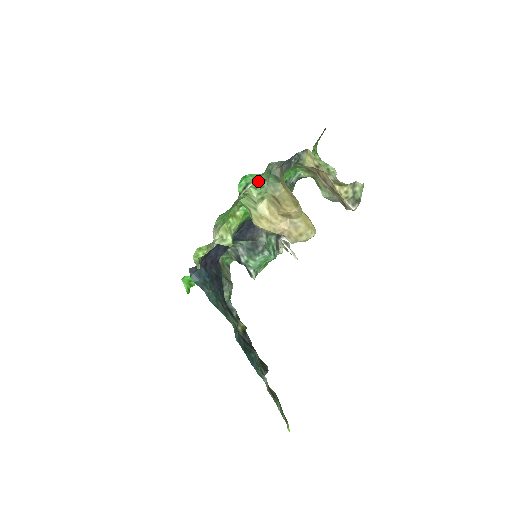
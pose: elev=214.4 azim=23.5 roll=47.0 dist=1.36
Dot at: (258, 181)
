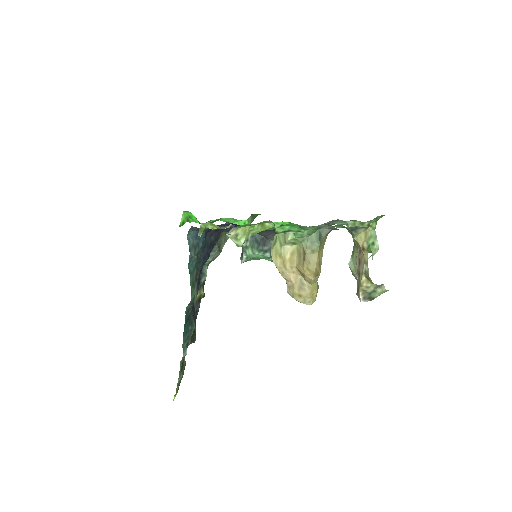
Dot at: occluded
